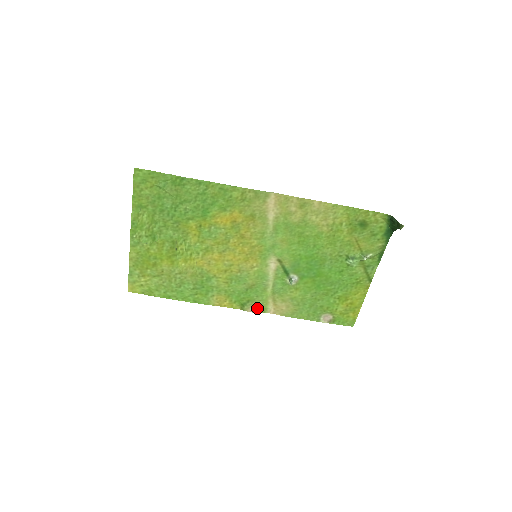
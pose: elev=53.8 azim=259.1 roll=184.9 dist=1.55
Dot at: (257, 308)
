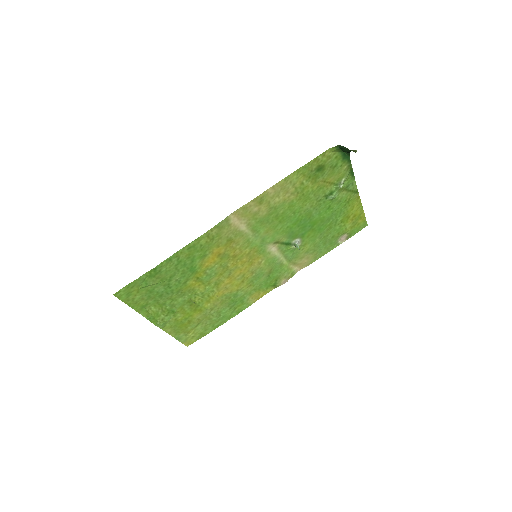
Dot at: (286, 278)
